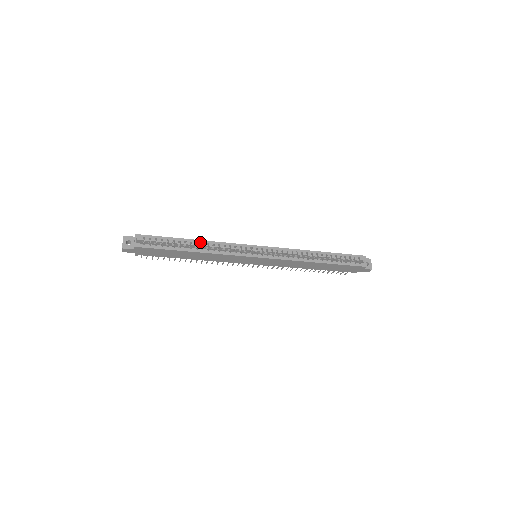
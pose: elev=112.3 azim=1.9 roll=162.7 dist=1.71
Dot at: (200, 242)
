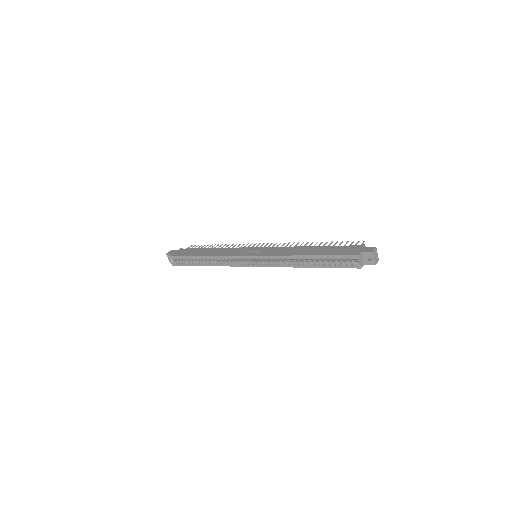
Dot at: (206, 258)
